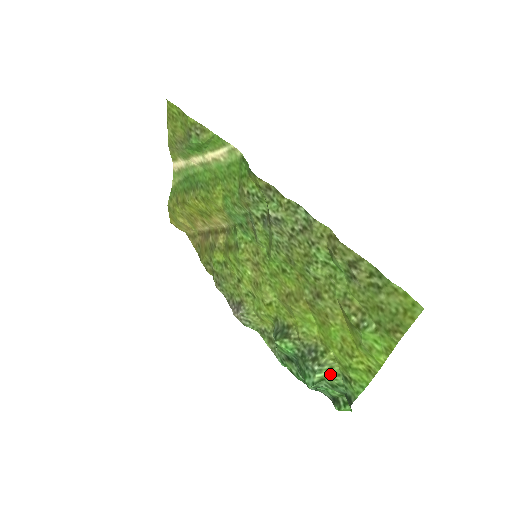
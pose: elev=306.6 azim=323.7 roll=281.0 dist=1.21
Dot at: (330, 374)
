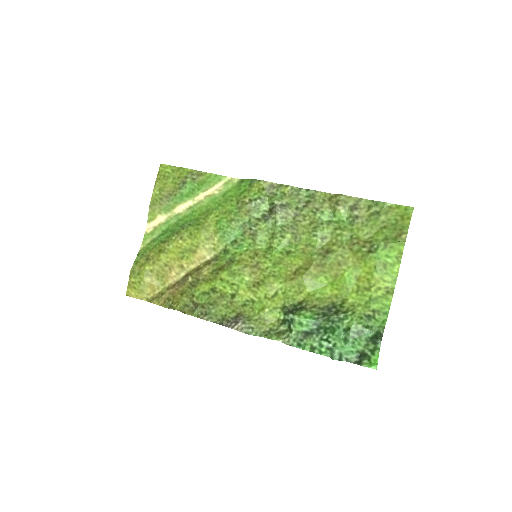
Dot at: (354, 319)
